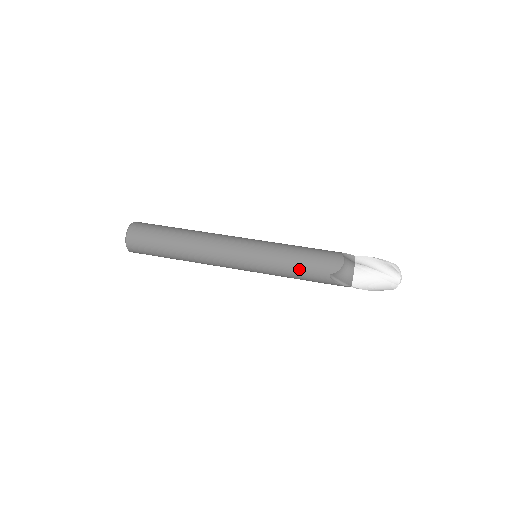
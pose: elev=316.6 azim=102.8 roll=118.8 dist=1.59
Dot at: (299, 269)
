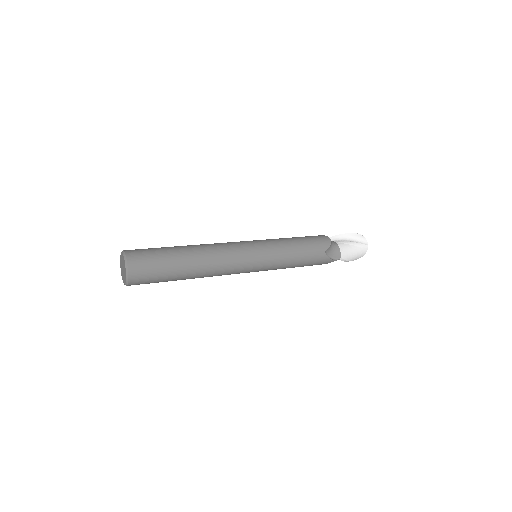
Dot at: (302, 252)
